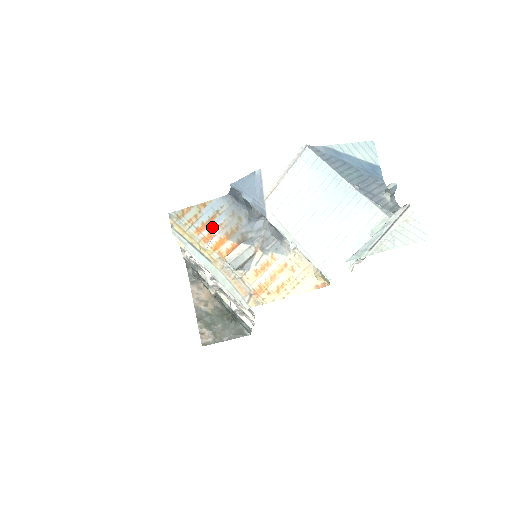
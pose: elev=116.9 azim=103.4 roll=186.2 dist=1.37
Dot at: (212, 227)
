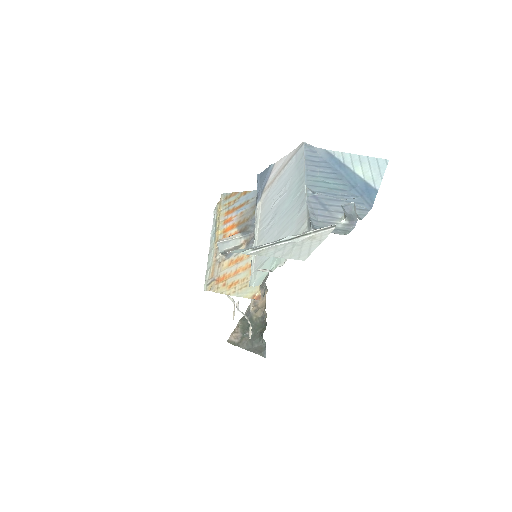
Dot at: (236, 213)
